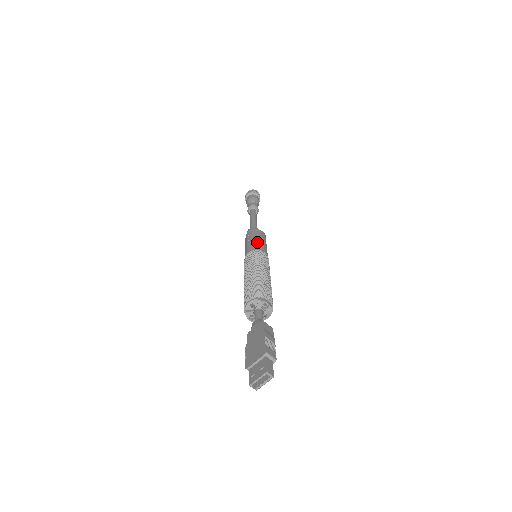
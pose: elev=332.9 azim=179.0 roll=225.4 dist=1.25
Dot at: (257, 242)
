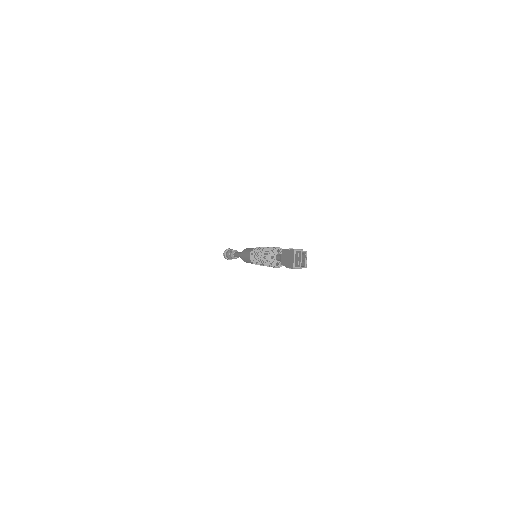
Dot at: (250, 249)
